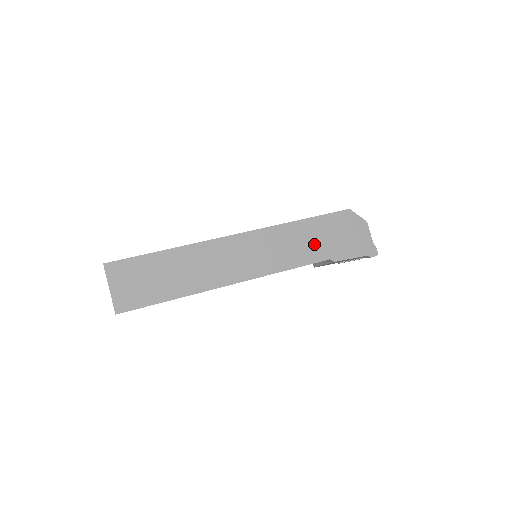
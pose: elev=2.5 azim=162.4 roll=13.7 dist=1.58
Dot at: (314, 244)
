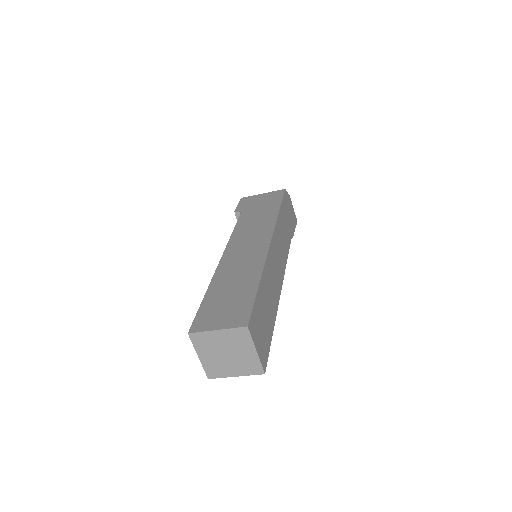
Dot at: (286, 228)
